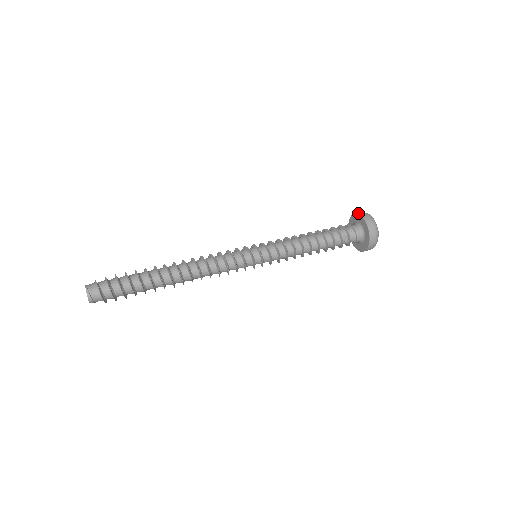
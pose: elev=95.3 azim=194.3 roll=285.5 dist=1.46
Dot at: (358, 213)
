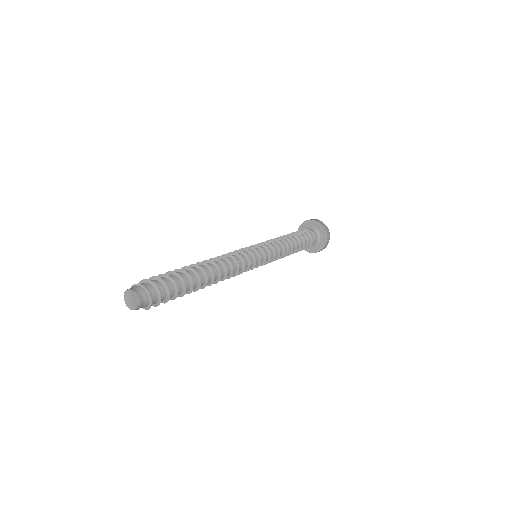
Dot at: (323, 226)
